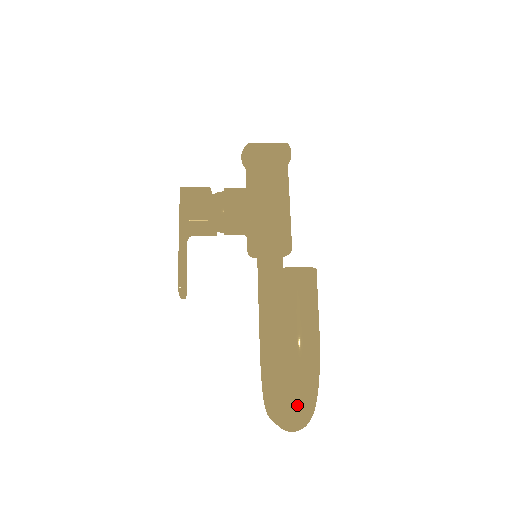
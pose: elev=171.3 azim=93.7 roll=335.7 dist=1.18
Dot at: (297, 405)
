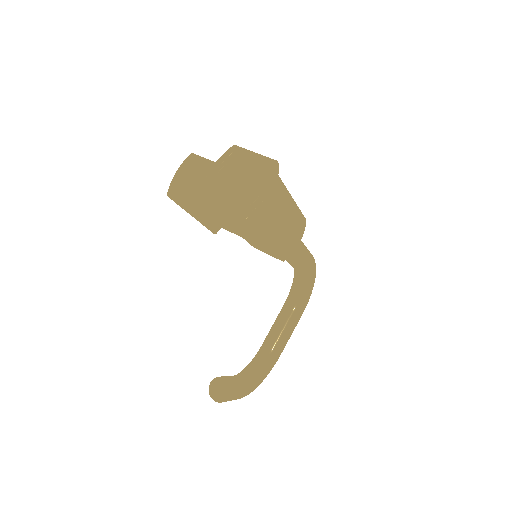
Dot at: occluded
